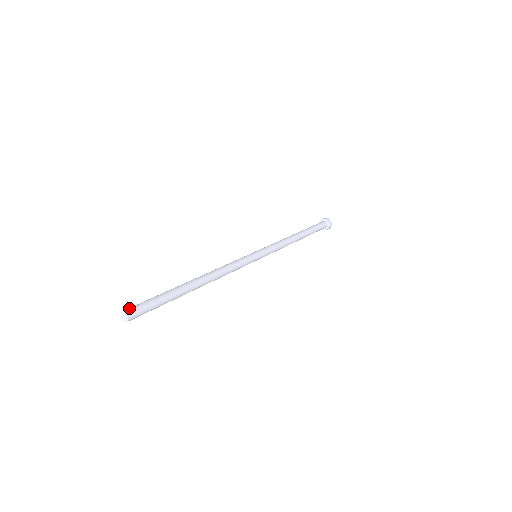
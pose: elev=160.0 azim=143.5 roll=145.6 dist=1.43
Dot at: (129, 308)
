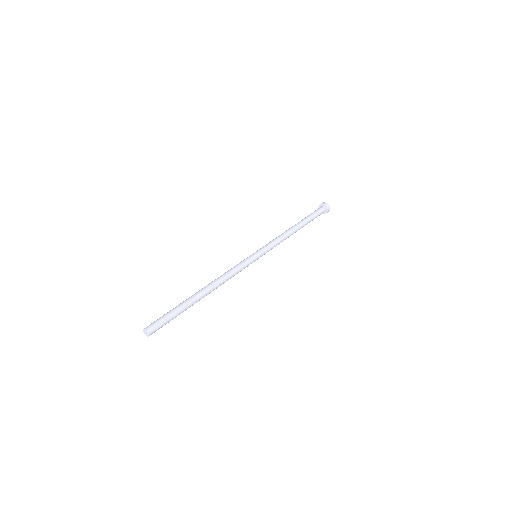
Dot at: (149, 326)
